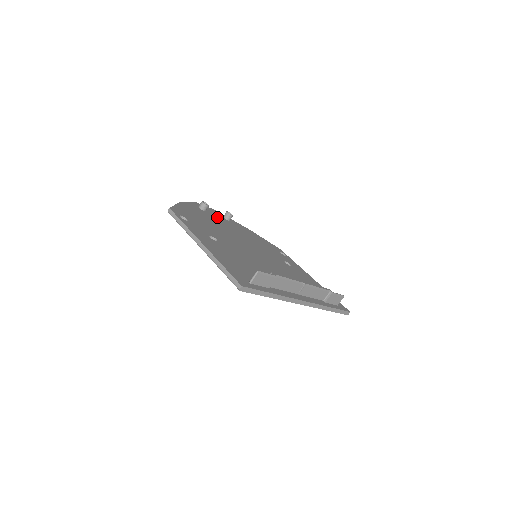
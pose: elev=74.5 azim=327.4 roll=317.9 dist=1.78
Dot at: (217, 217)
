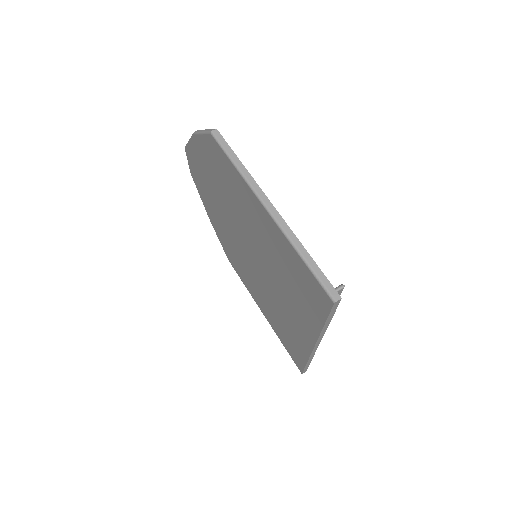
Dot at: occluded
